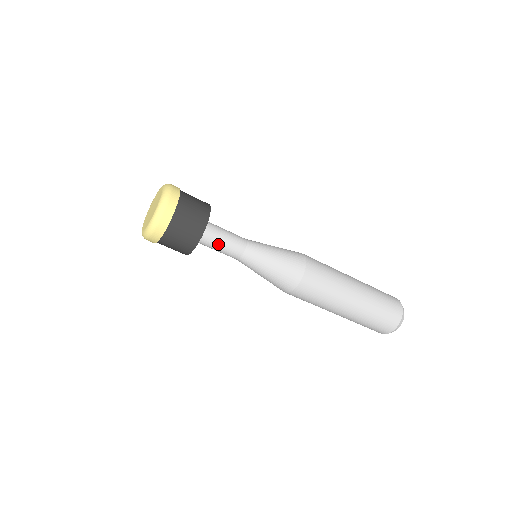
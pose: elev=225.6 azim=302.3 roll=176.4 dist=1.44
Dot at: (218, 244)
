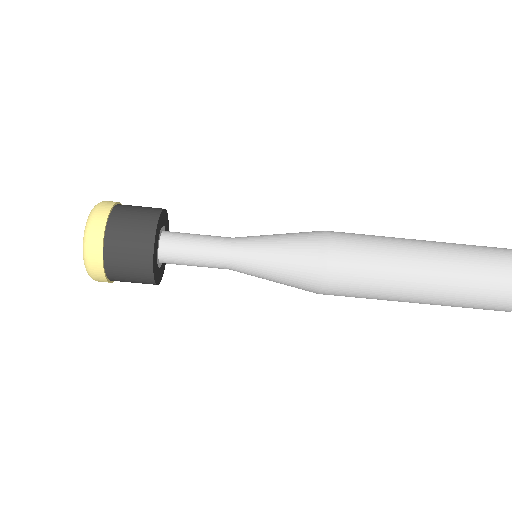
Dot at: (190, 254)
